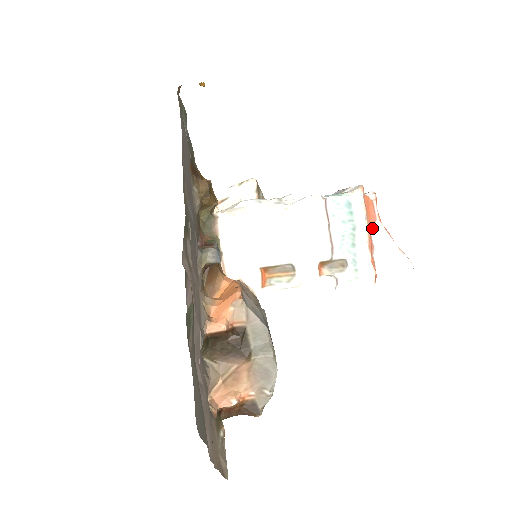
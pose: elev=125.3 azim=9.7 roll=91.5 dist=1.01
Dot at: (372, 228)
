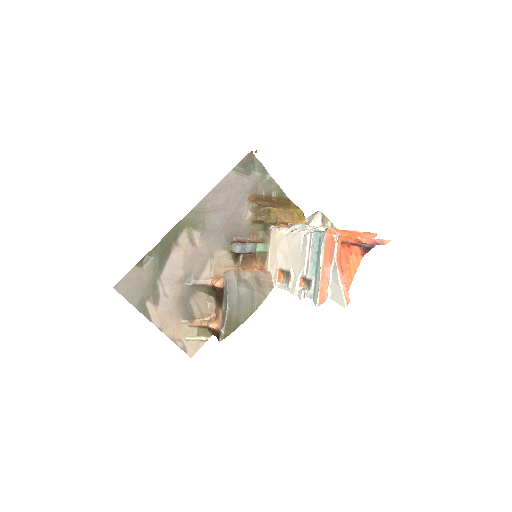
Dot at: (332, 263)
